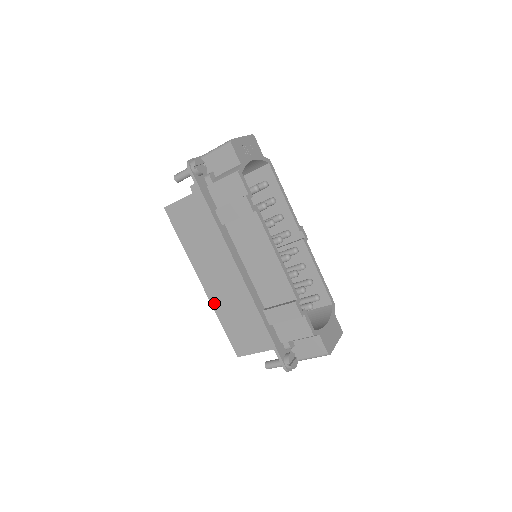
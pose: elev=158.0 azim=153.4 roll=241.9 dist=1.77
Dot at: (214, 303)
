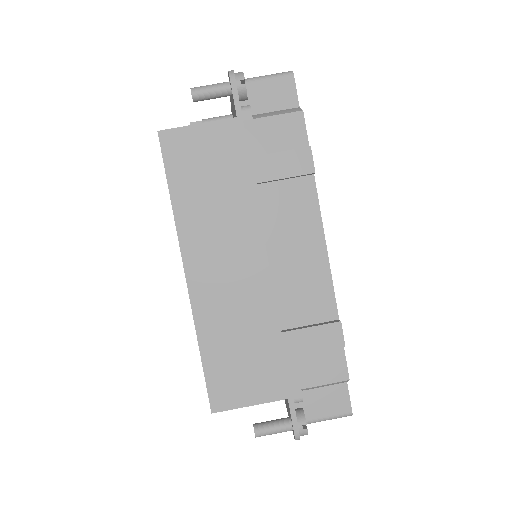
Dot at: (199, 310)
